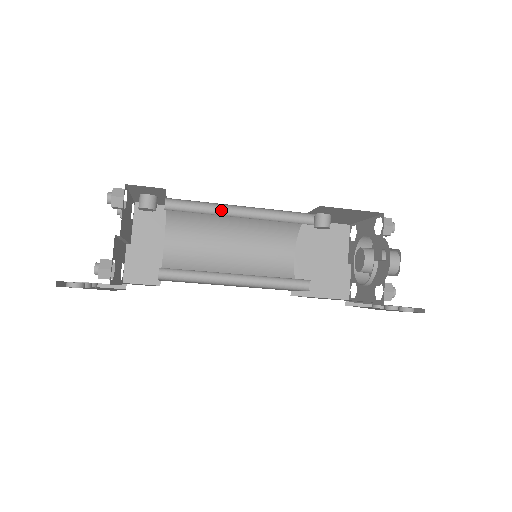
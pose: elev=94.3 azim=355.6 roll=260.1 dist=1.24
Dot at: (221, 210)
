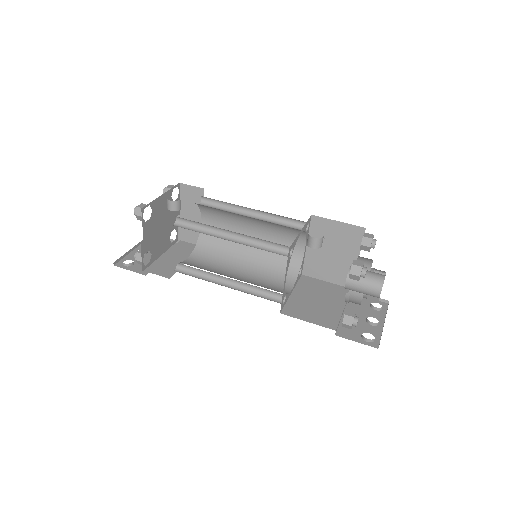
Dot at: (216, 229)
